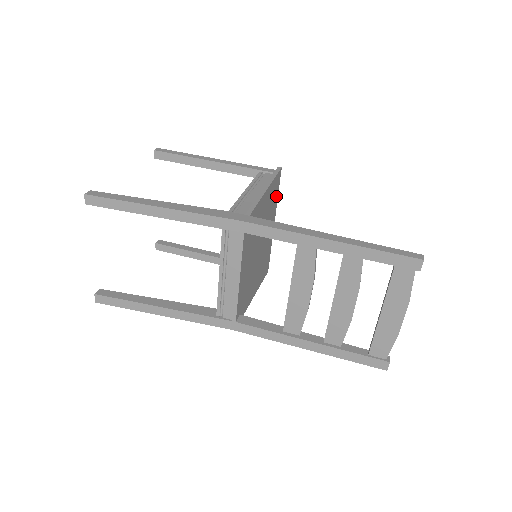
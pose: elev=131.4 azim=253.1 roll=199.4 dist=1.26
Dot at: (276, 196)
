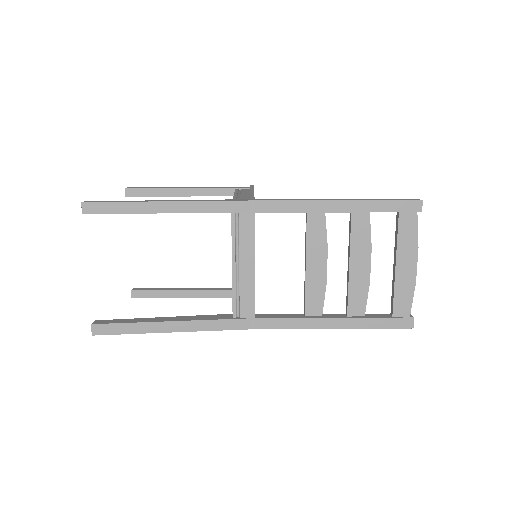
Dot at: occluded
